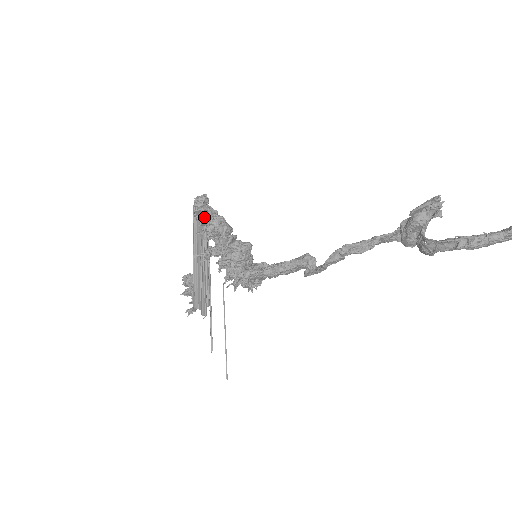
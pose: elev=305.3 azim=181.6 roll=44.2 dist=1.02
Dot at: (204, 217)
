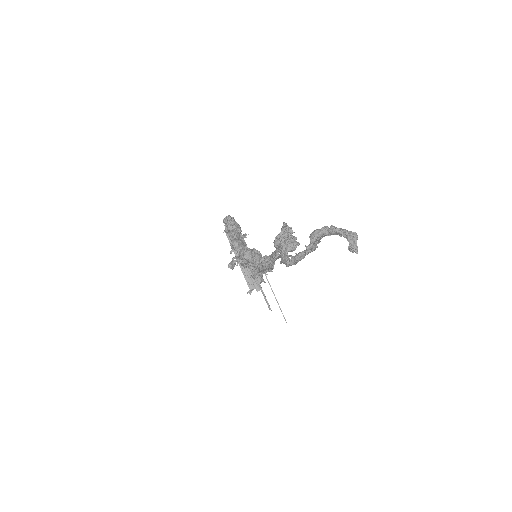
Dot at: occluded
